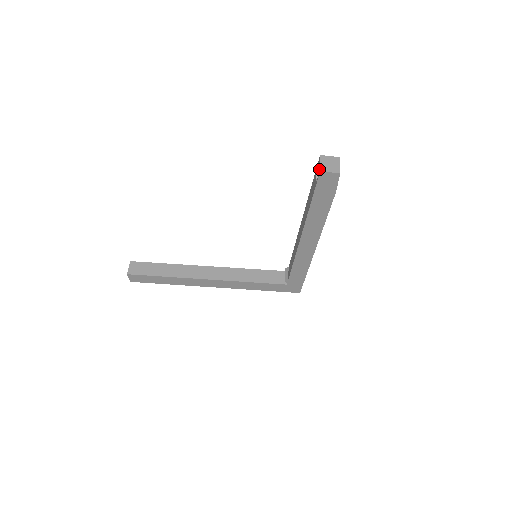
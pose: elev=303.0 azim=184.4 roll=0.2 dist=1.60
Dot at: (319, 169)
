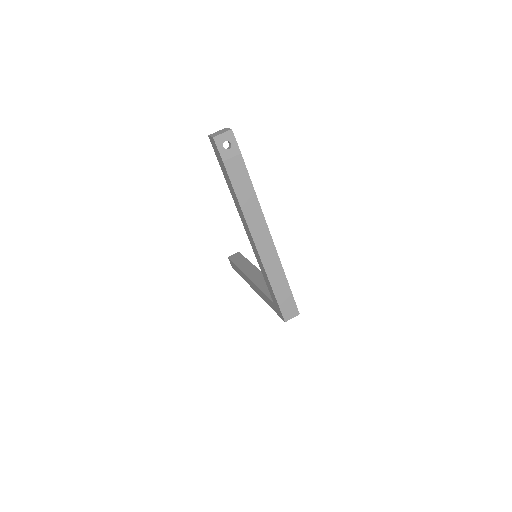
Dot at: occluded
